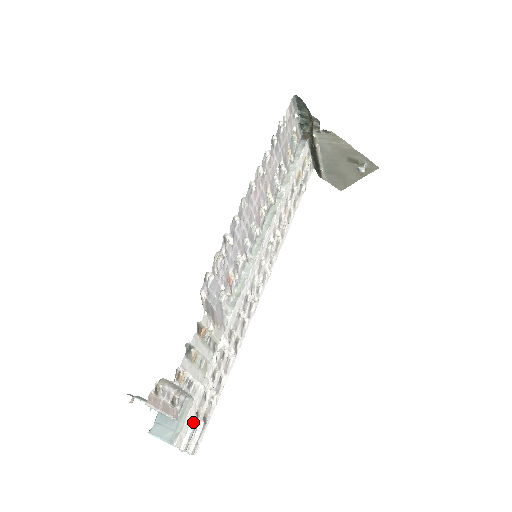
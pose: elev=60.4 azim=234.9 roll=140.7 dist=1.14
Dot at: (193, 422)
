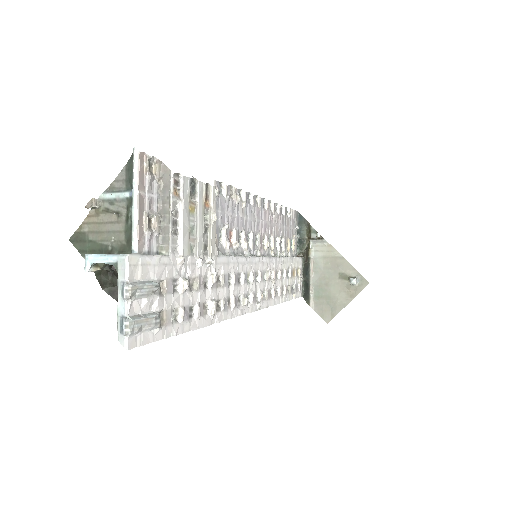
Dot at: (154, 281)
